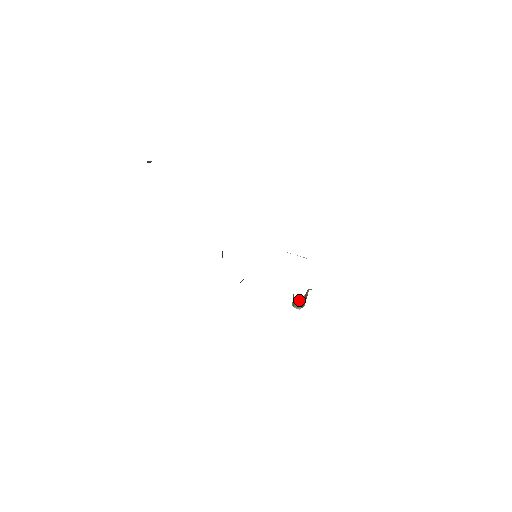
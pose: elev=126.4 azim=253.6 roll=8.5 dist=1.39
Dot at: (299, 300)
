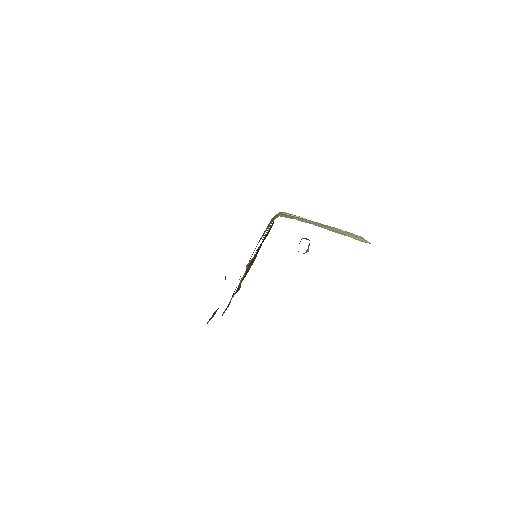
Dot at: (303, 253)
